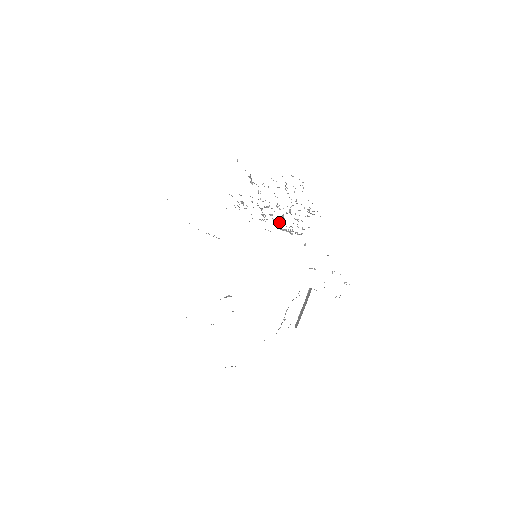
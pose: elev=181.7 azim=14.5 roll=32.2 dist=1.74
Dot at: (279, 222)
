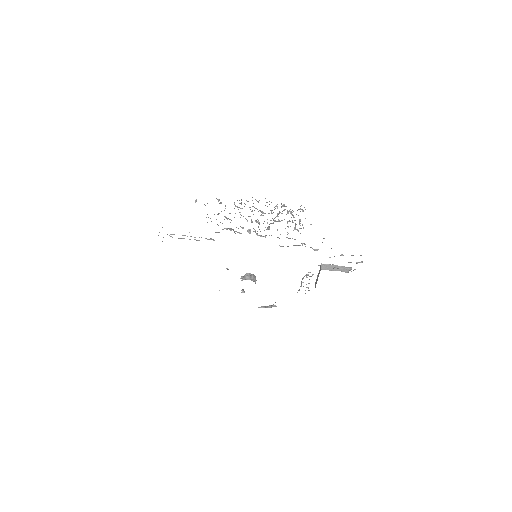
Dot at: occluded
